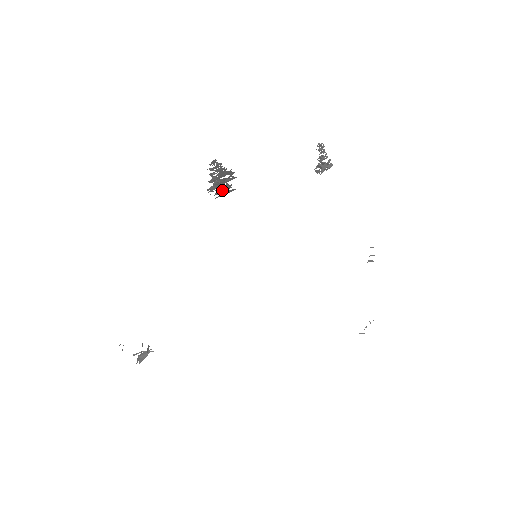
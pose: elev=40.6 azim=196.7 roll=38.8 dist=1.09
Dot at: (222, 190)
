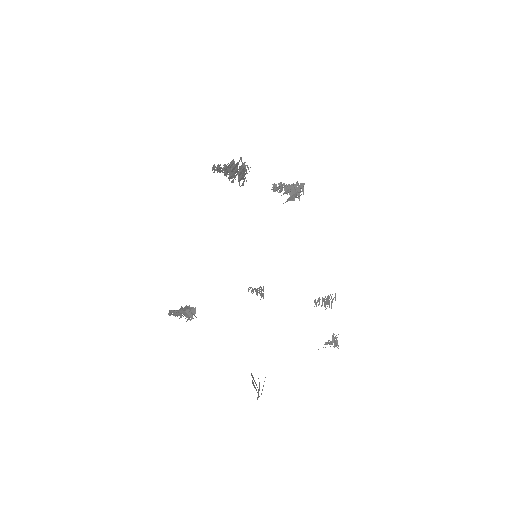
Dot at: occluded
